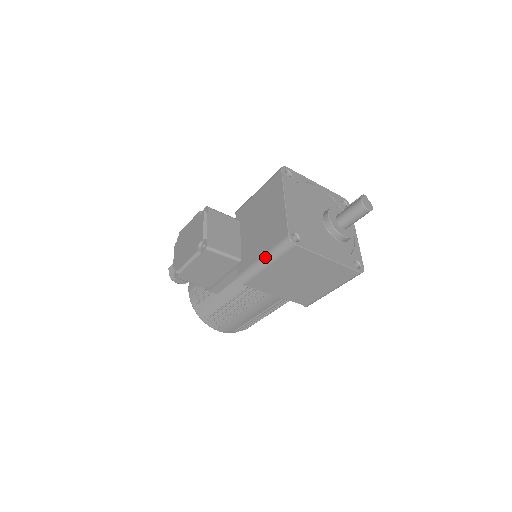
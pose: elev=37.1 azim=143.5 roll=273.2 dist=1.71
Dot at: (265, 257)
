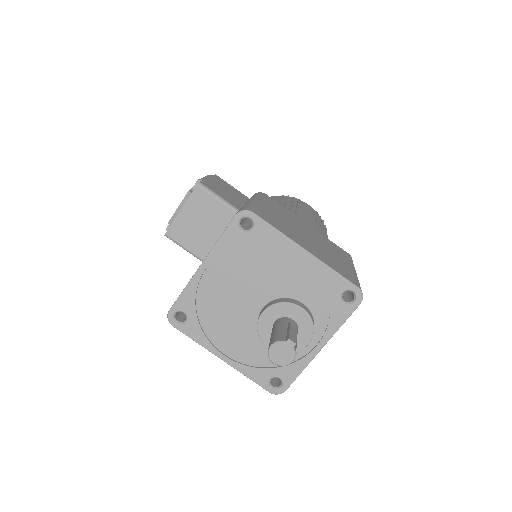
Dot at: occluded
